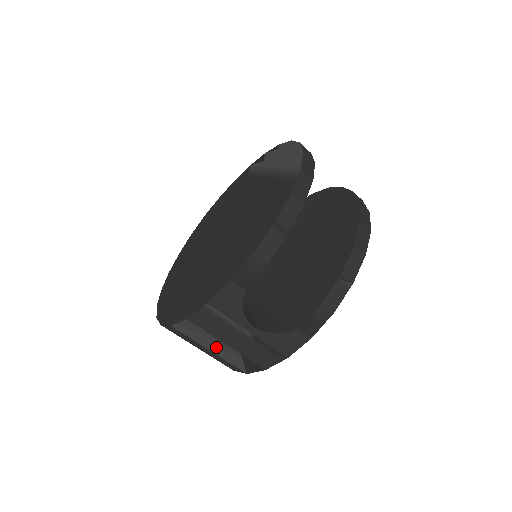
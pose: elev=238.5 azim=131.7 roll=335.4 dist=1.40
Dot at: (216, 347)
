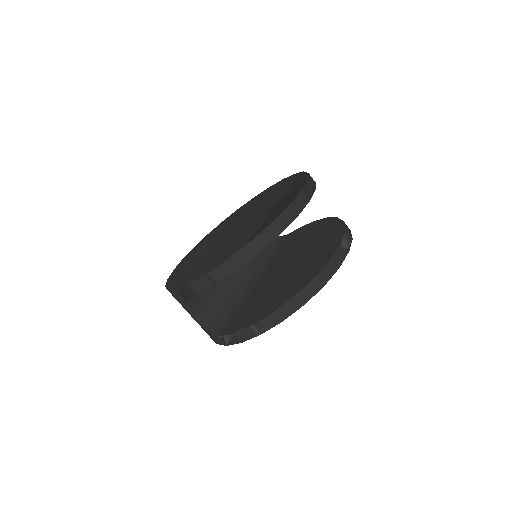
Dot at: occluded
